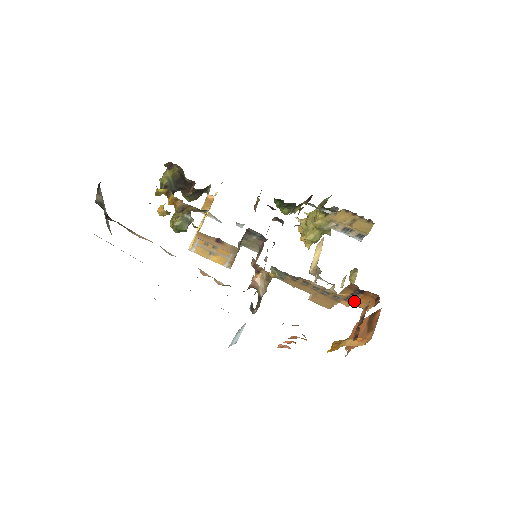
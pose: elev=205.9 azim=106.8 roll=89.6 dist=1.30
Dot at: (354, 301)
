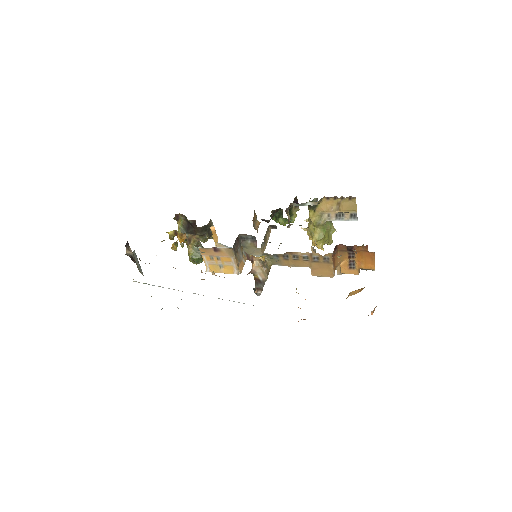
Dot at: (357, 265)
